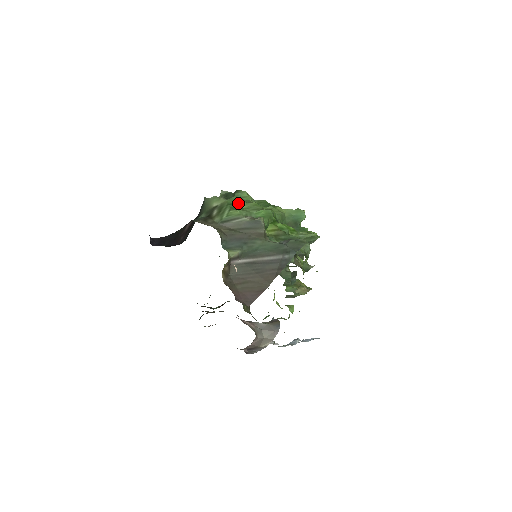
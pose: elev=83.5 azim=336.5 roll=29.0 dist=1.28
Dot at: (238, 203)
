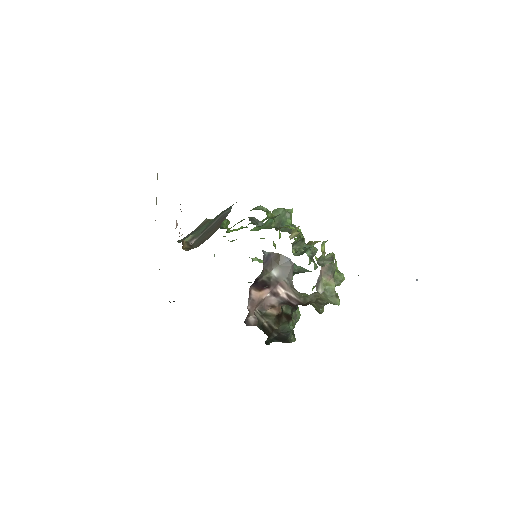
Dot at: occluded
